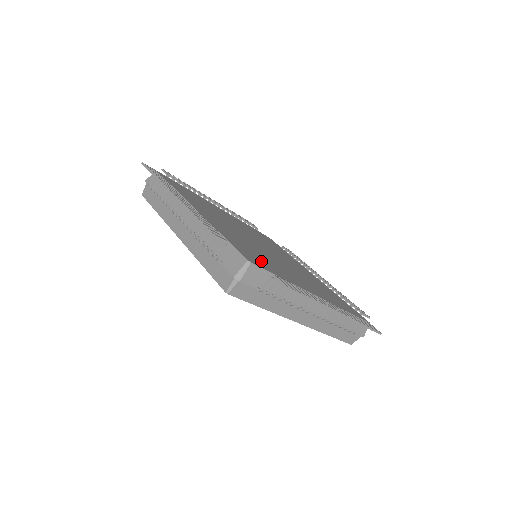
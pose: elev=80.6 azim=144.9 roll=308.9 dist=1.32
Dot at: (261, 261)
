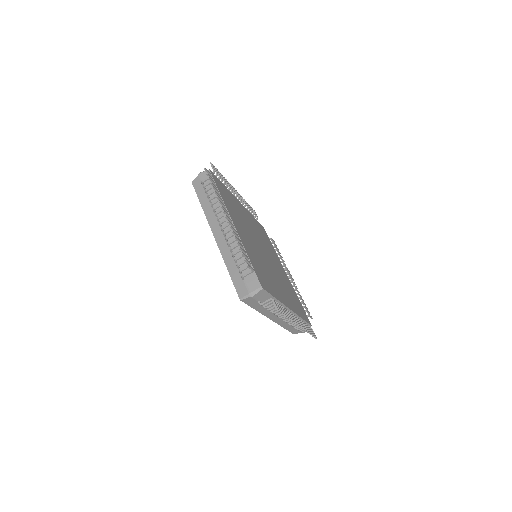
Dot at: (266, 280)
